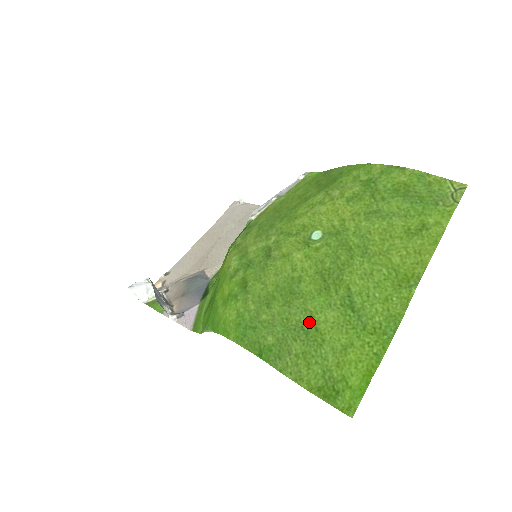
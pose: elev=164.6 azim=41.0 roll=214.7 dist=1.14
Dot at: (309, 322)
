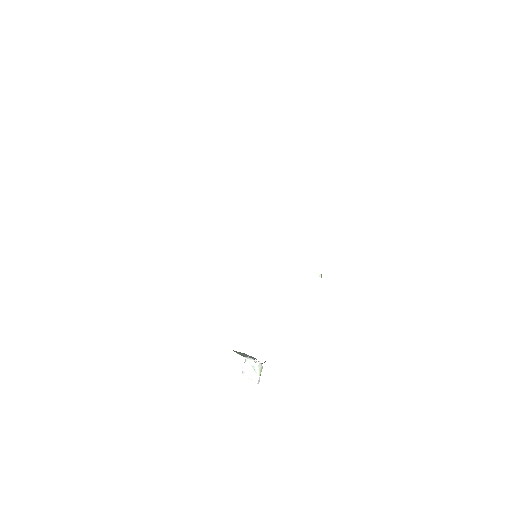
Dot at: occluded
